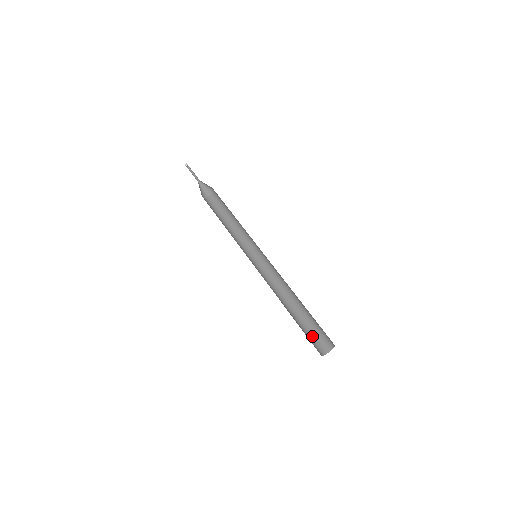
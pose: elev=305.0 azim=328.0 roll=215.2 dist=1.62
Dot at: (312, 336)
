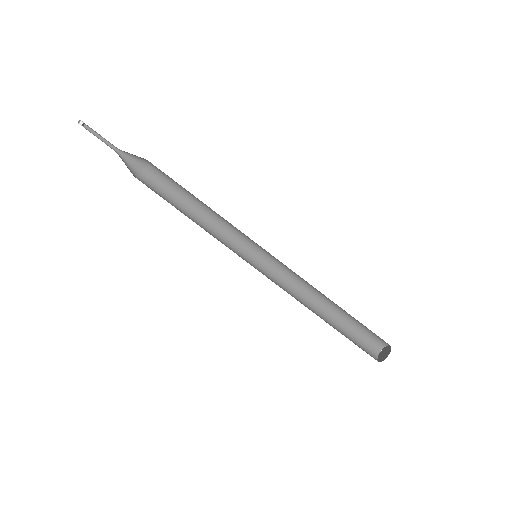
Dot at: (356, 342)
